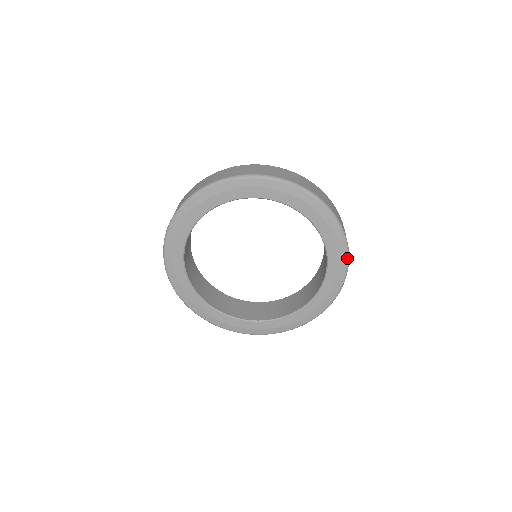
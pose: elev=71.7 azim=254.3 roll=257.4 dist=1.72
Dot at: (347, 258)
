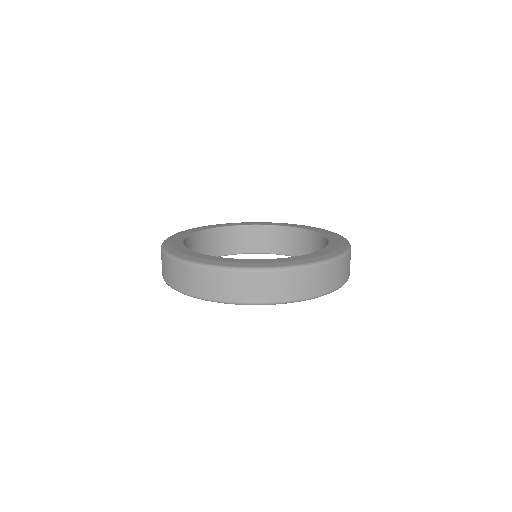
Dot at: occluded
